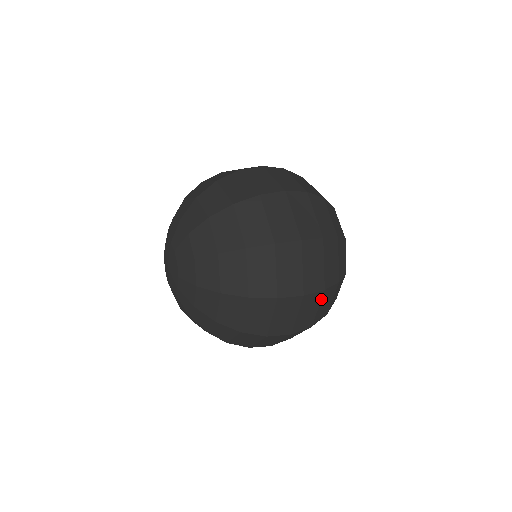
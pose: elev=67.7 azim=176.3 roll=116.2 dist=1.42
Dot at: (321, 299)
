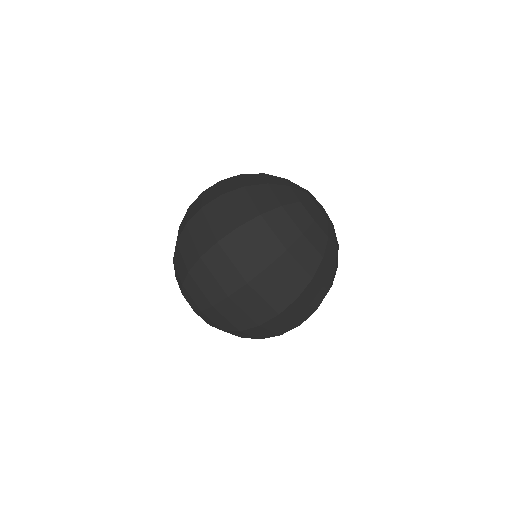
Dot at: occluded
